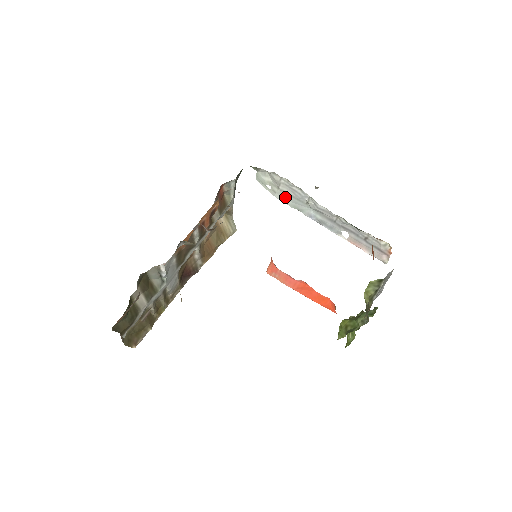
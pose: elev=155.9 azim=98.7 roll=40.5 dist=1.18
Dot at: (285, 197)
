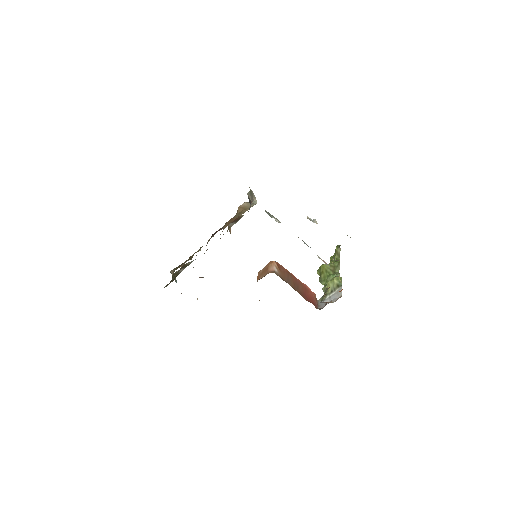
Dot at: occluded
